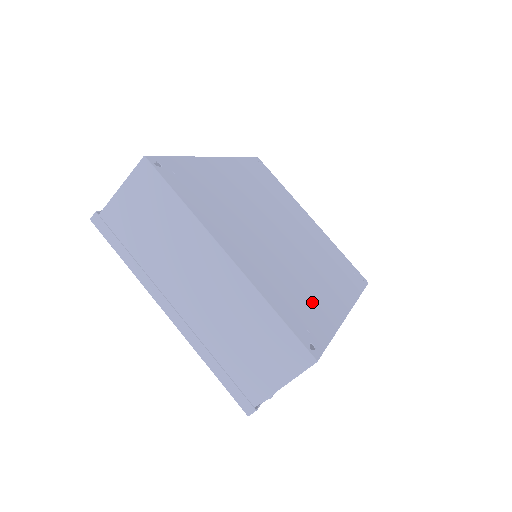
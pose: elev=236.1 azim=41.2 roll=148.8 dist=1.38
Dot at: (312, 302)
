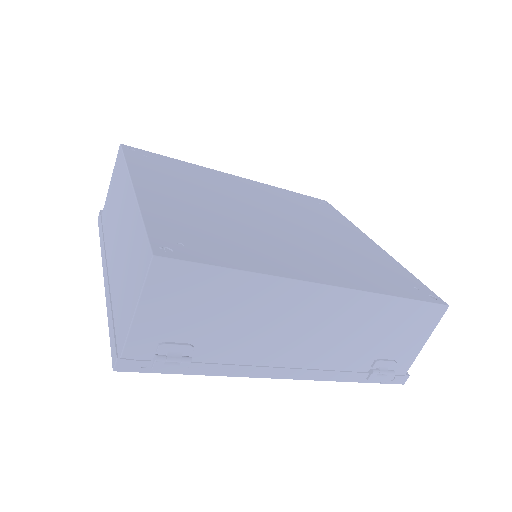
Dot at: (241, 247)
